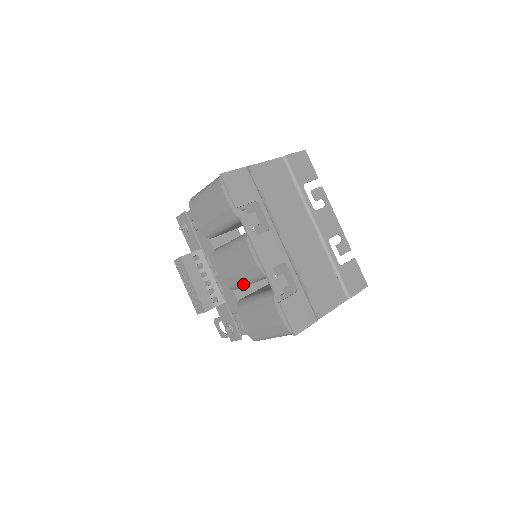
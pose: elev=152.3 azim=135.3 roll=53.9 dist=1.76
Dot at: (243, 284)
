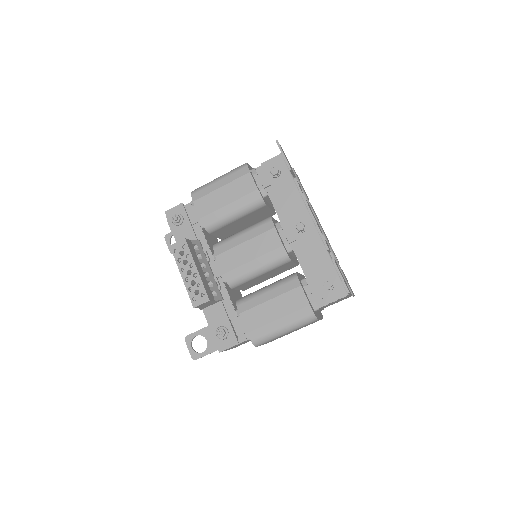
Dot at: (252, 275)
